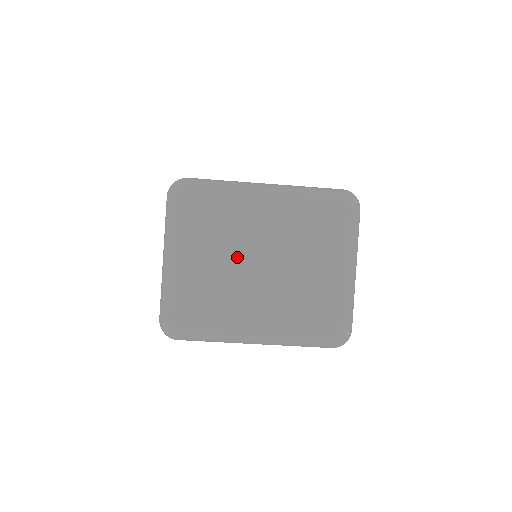
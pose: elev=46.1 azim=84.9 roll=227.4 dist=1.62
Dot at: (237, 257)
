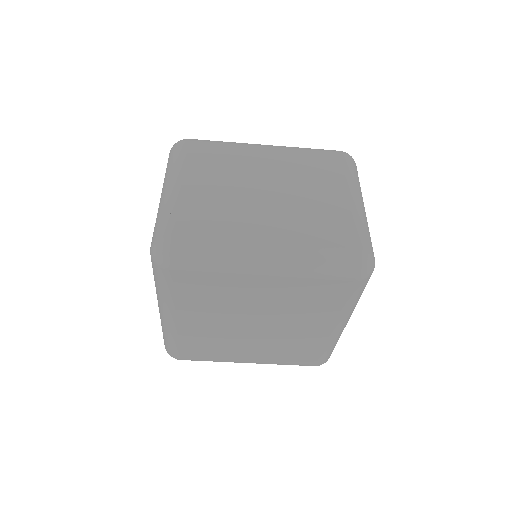
Dot at: (240, 185)
